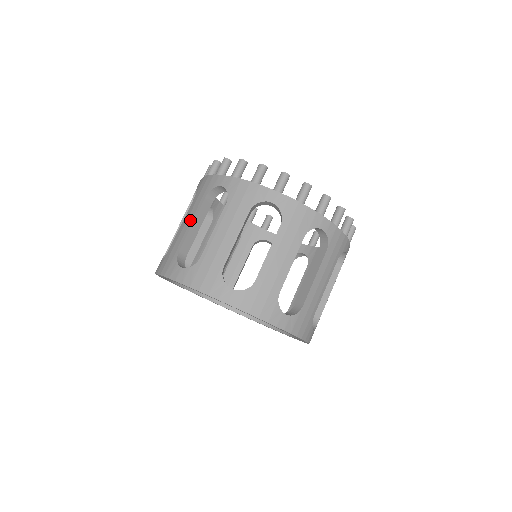
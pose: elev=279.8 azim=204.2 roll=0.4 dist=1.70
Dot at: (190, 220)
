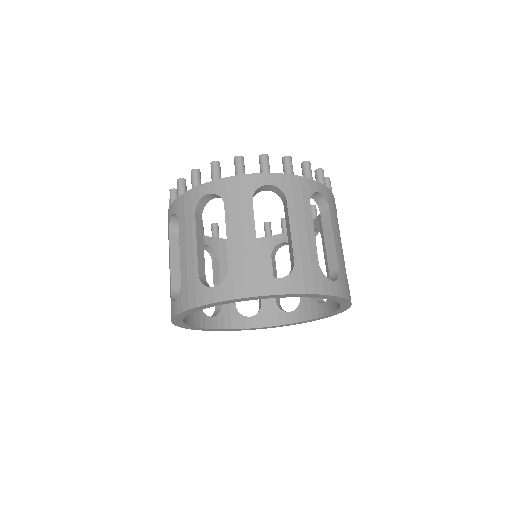
Dot at: (191, 242)
